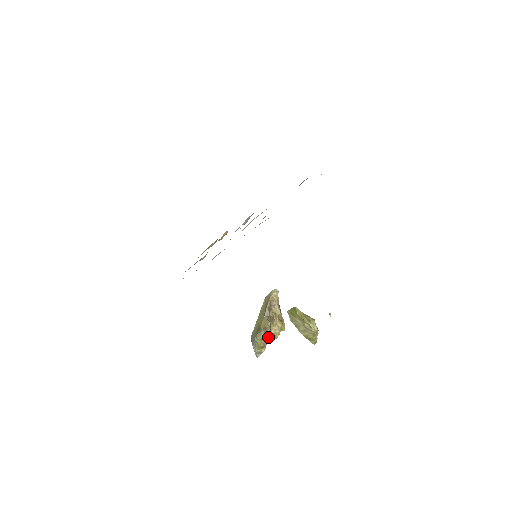
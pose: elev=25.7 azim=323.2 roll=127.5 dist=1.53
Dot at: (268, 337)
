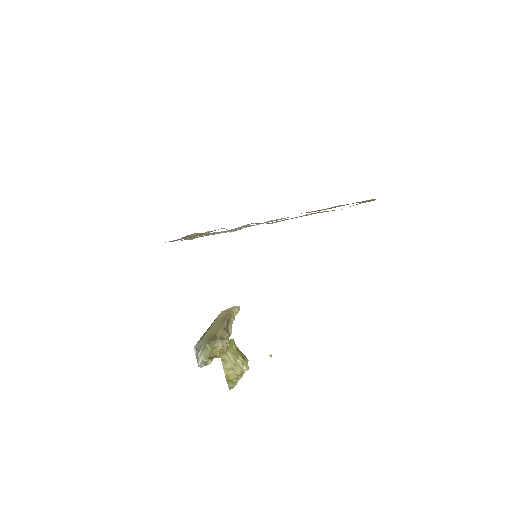
Dot at: (218, 350)
